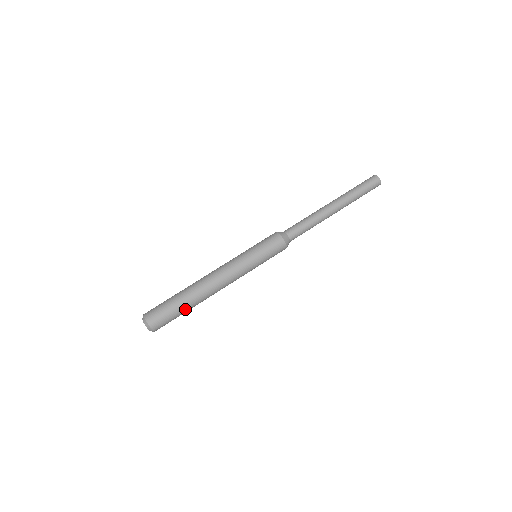
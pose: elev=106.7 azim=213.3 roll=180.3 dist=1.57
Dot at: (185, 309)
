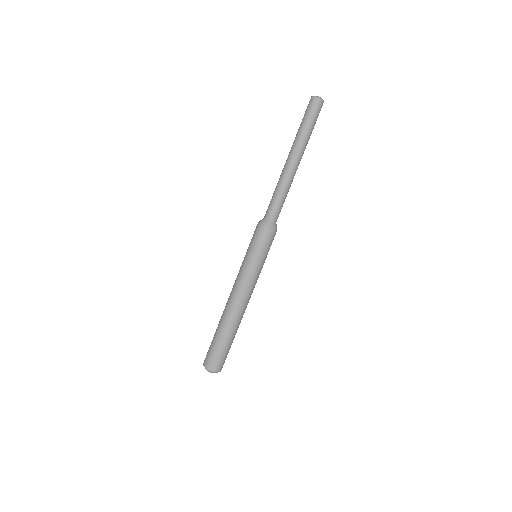
Dot at: (228, 340)
